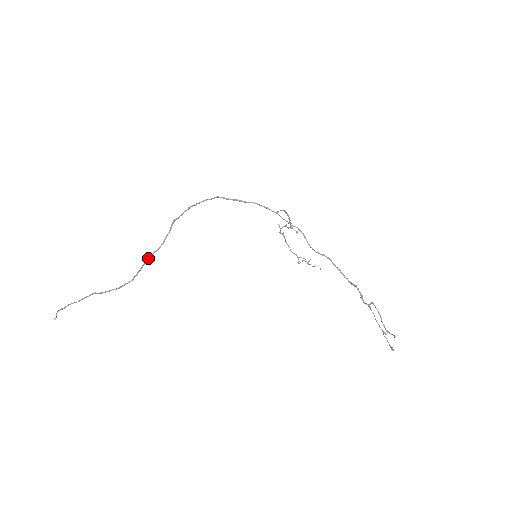
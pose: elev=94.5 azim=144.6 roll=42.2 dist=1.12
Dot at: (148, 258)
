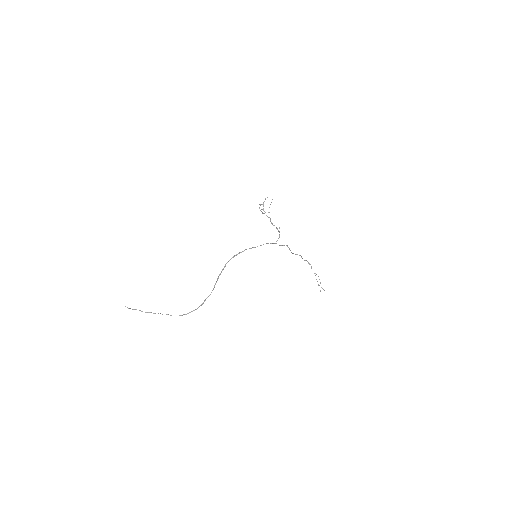
Dot at: occluded
